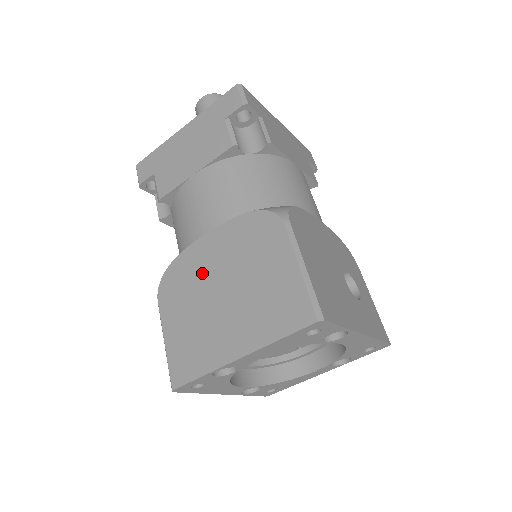
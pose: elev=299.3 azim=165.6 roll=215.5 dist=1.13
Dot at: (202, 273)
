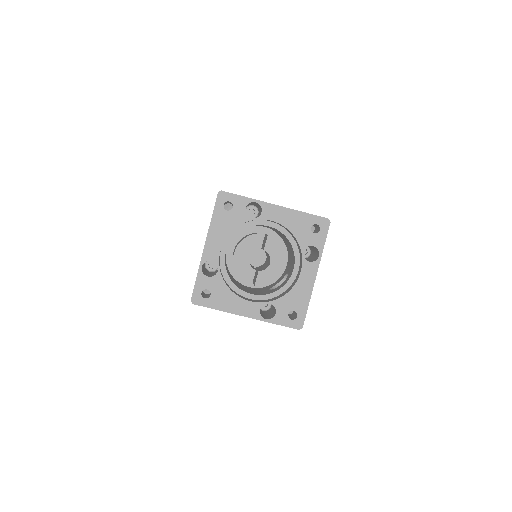
Dot at: occluded
